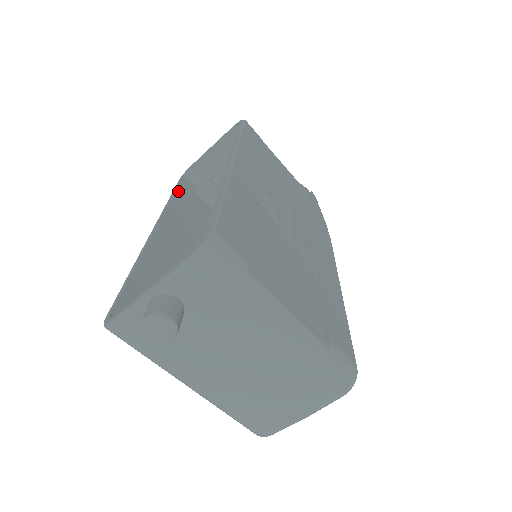
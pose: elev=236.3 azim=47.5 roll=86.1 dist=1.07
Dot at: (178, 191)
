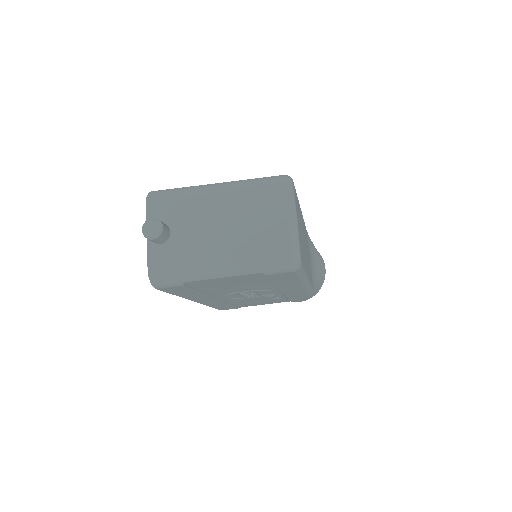
Dot at: occluded
